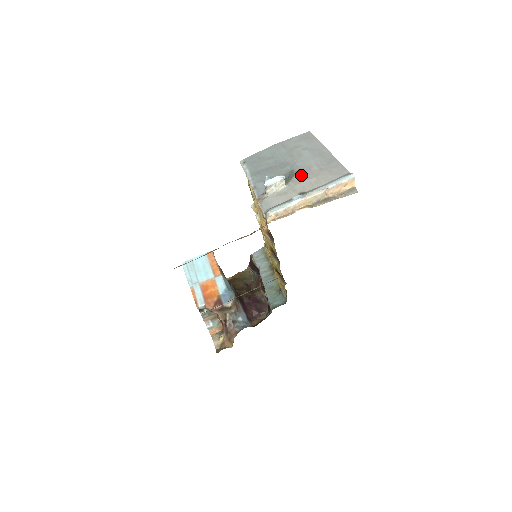
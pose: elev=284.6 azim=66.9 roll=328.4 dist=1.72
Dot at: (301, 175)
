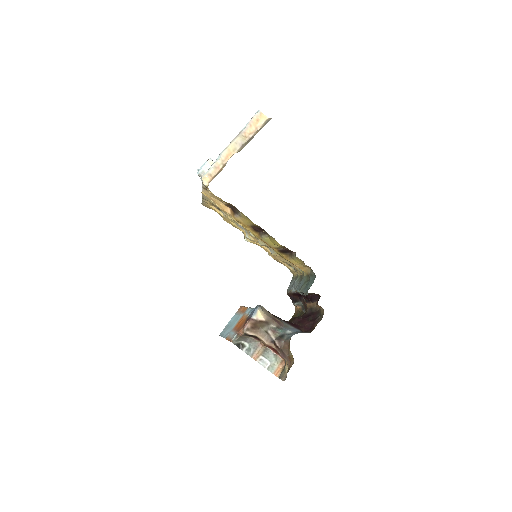
Dot at: occluded
